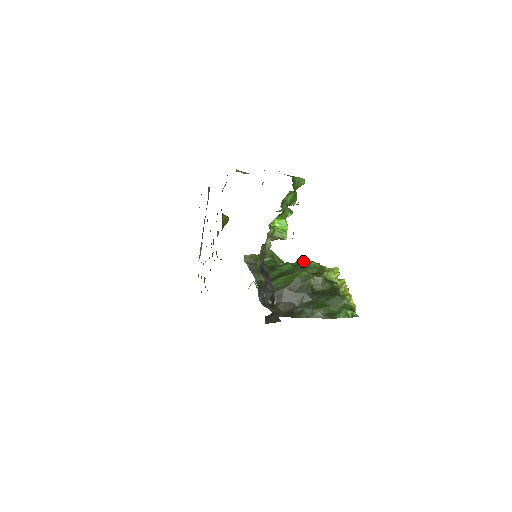
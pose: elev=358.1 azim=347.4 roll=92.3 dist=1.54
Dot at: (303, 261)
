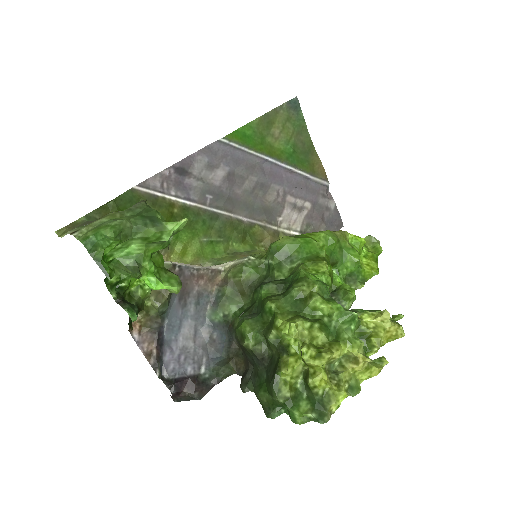
Dot at: (296, 277)
